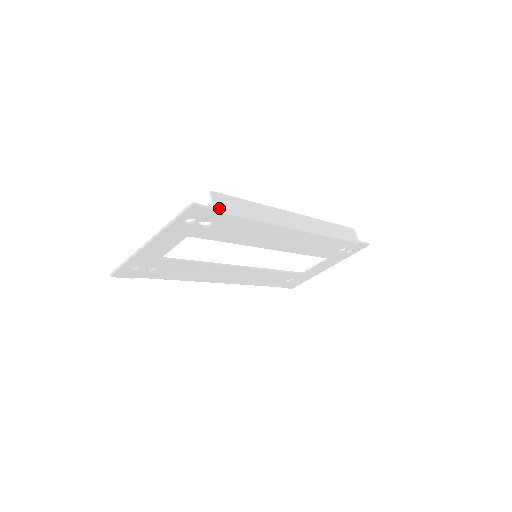
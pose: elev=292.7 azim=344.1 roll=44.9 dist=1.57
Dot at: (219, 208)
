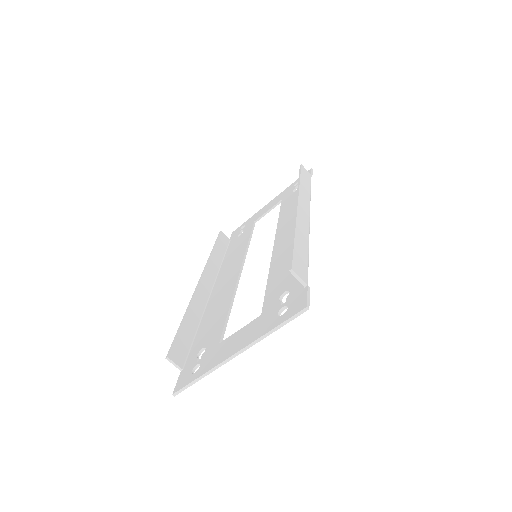
Dot at: (307, 282)
